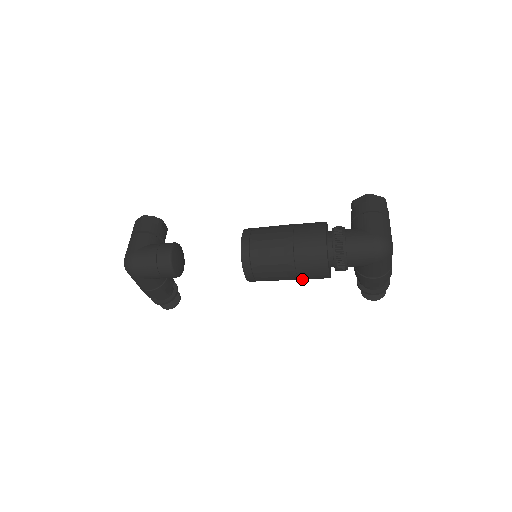
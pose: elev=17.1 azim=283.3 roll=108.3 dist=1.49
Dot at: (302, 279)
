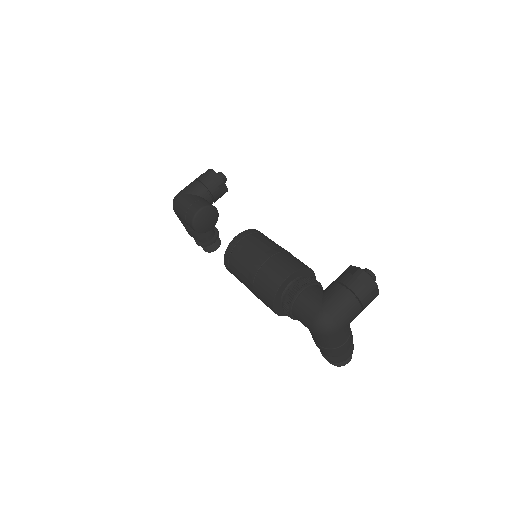
Dot at: occluded
